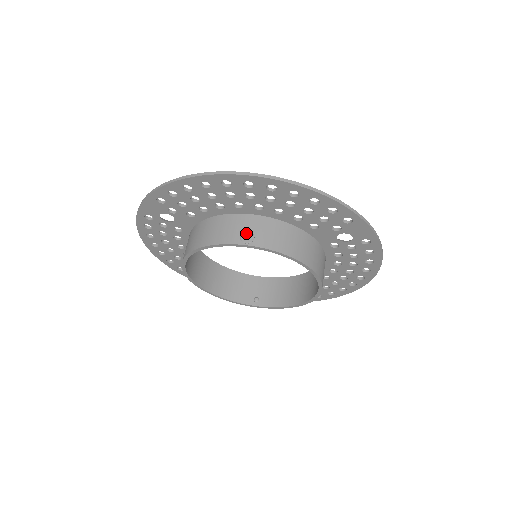
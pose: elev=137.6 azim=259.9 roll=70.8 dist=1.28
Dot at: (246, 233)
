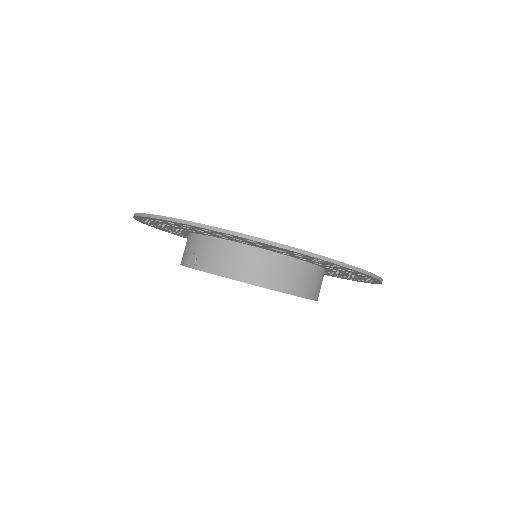
Dot at: (192, 256)
